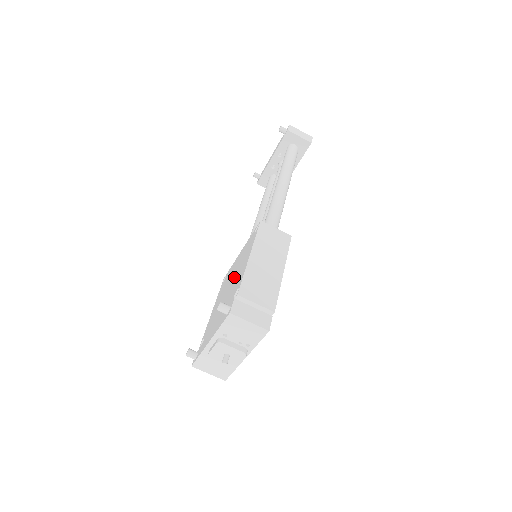
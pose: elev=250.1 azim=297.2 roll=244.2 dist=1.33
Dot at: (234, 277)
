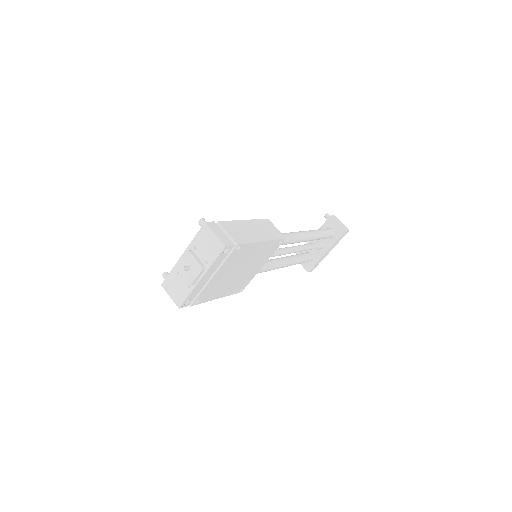
Dot at: occluded
